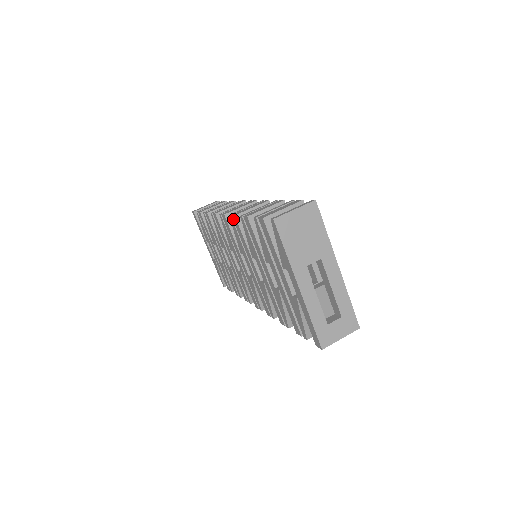
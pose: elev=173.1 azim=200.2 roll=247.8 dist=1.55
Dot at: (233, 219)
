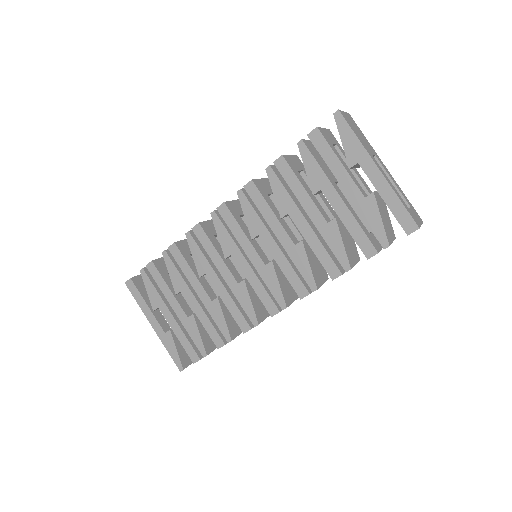
Dot at: (246, 189)
